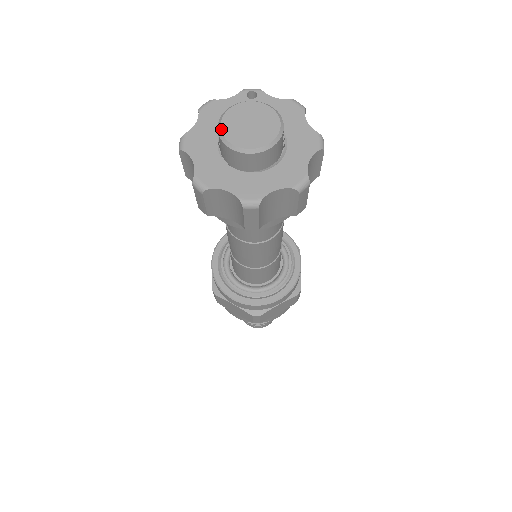
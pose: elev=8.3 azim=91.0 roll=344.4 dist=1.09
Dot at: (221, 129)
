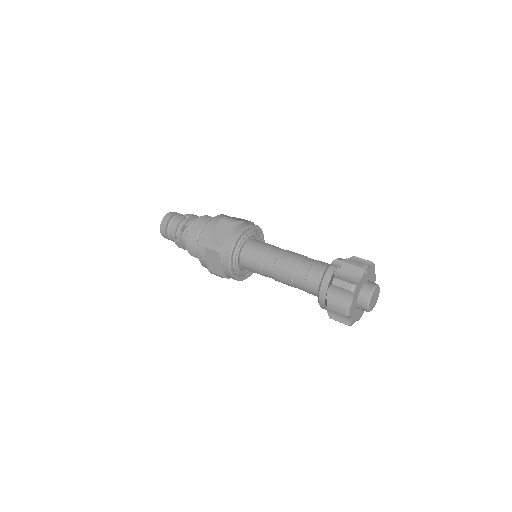
Dot at: (369, 308)
